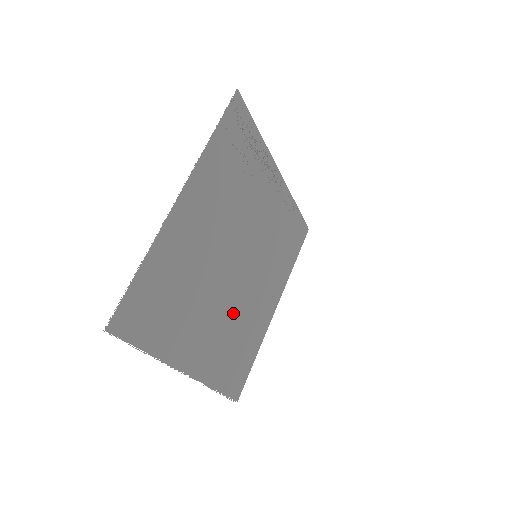
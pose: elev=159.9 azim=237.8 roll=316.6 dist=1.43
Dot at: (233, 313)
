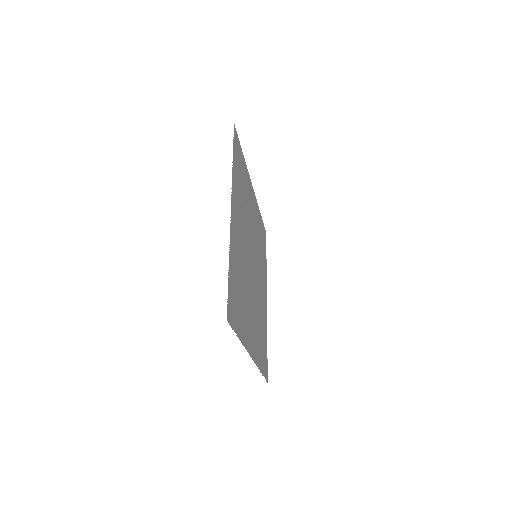
Dot at: (256, 305)
